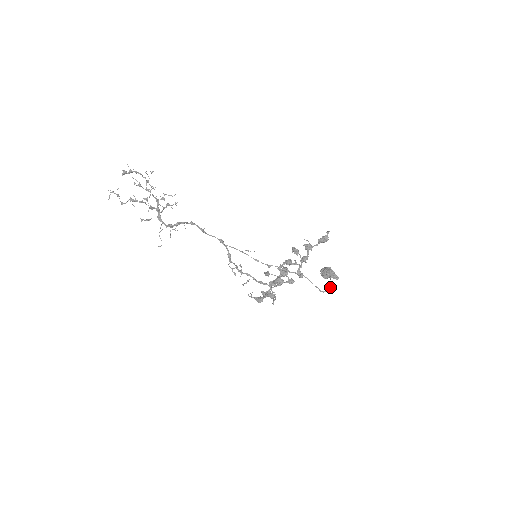
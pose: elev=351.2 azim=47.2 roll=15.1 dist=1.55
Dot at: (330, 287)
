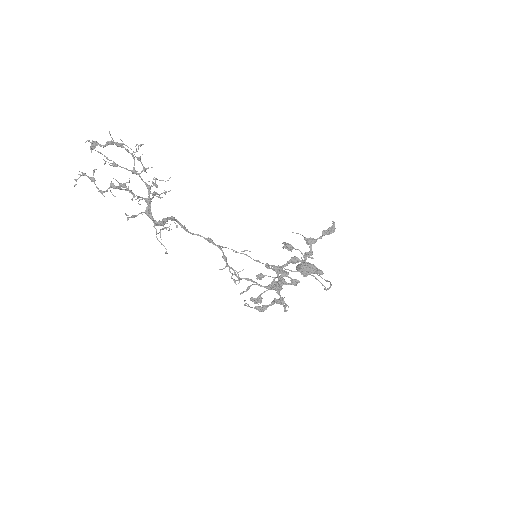
Dot at: (330, 284)
